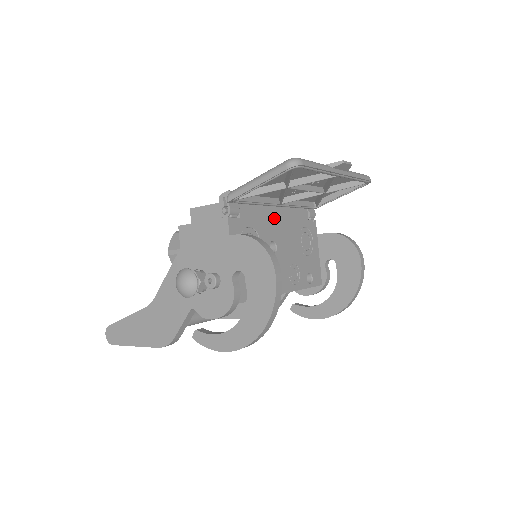
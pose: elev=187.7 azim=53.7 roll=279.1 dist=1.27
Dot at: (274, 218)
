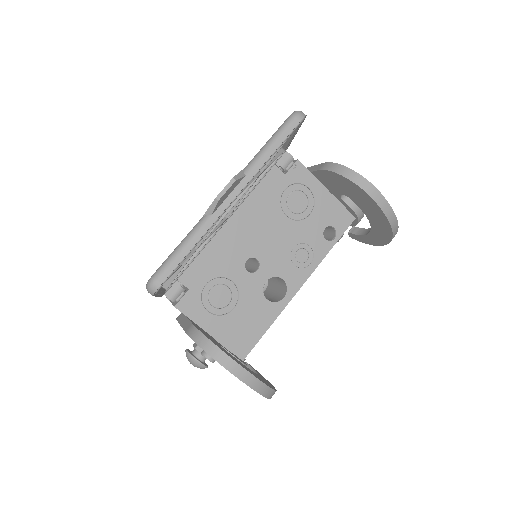
Dot at: (232, 236)
